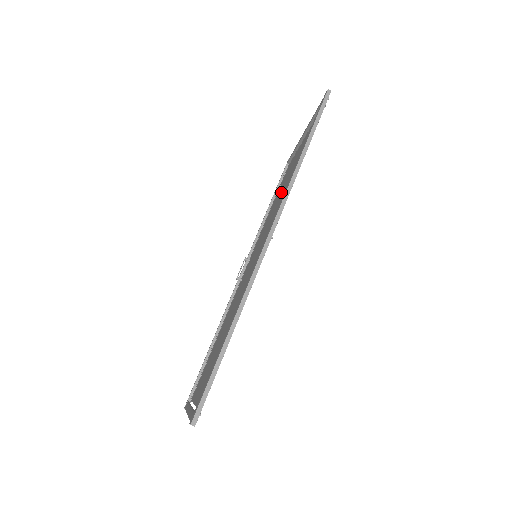
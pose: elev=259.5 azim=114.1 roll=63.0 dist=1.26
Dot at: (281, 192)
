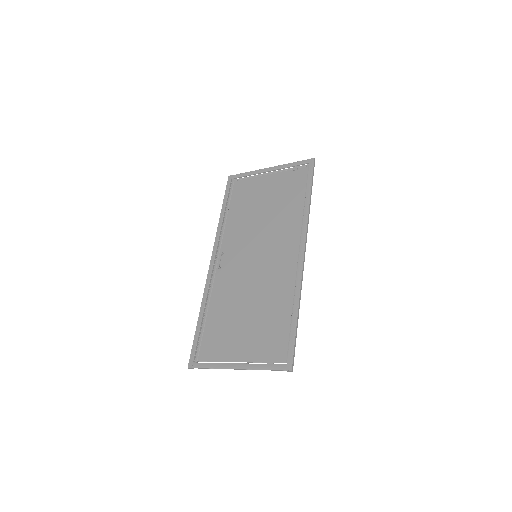
Dot at: (259, 210)
